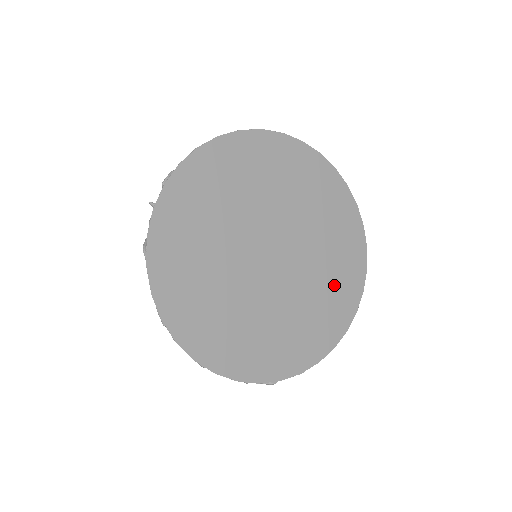
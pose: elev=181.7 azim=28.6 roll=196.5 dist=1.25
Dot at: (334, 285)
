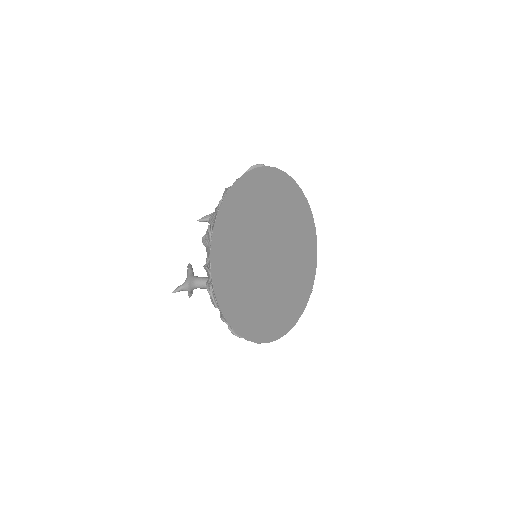
Dot at: (298, 221)
